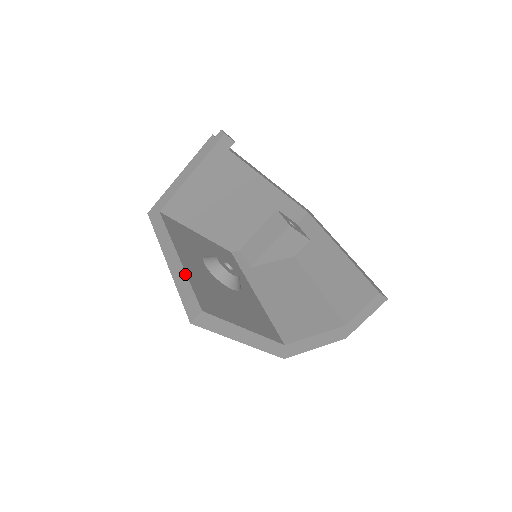
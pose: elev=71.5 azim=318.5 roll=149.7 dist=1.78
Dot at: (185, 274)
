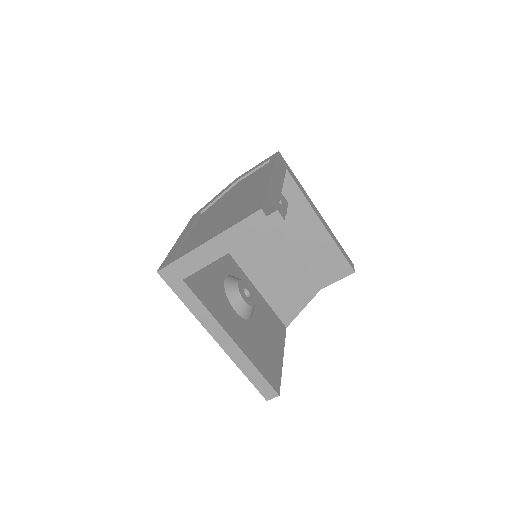
Dot at: (250, 363)
